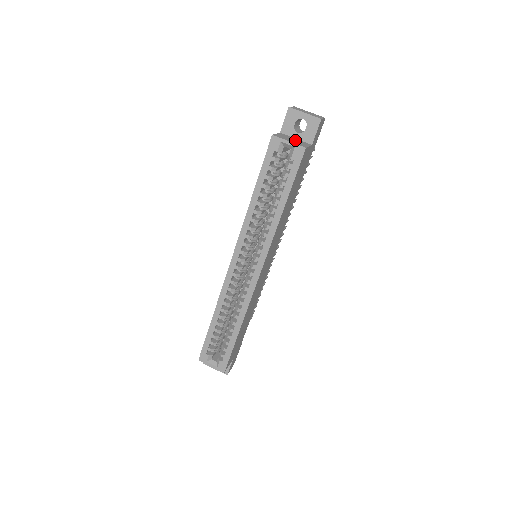
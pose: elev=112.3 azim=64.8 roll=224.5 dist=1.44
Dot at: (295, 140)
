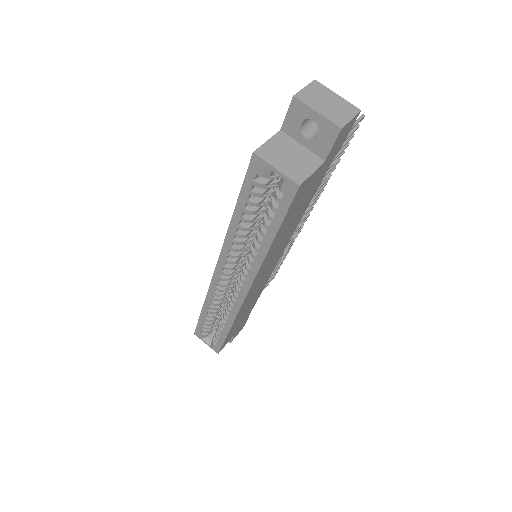
Dot at: (295, 156)
